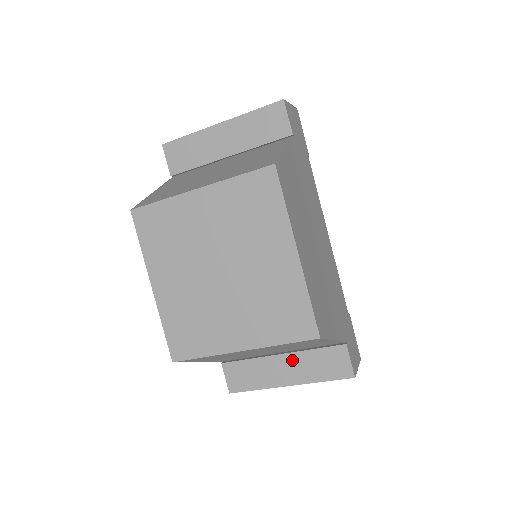
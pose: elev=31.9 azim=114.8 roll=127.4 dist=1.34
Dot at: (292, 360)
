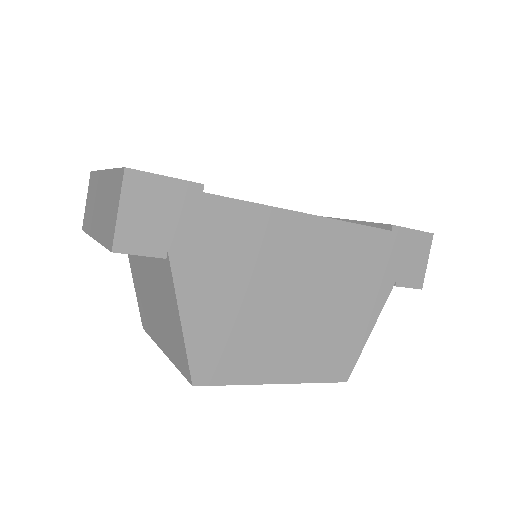
Dot at: occluded
